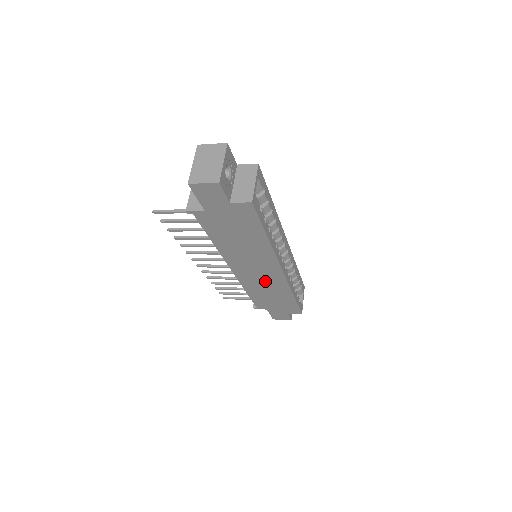
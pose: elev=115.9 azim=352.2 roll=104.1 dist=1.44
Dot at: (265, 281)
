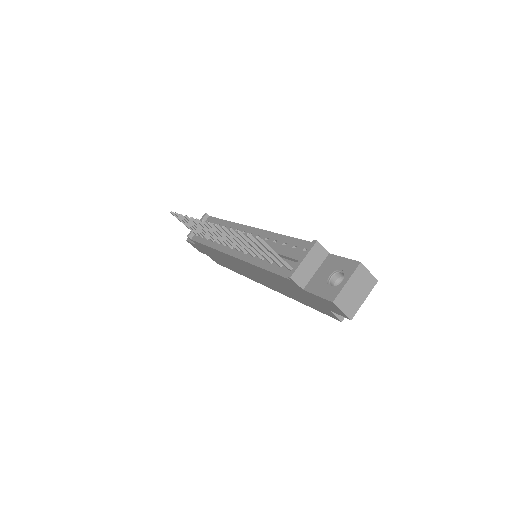
Dot at: (239, 267)
